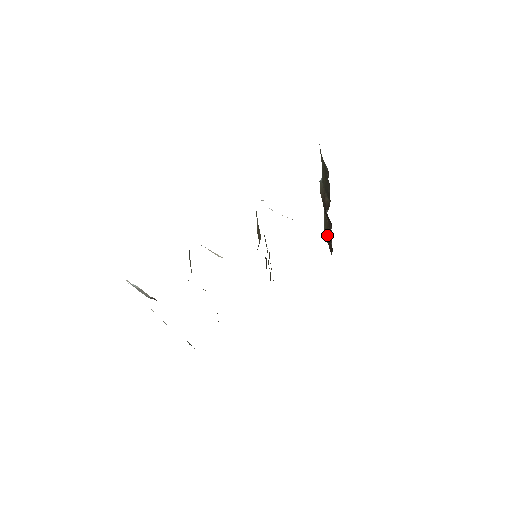
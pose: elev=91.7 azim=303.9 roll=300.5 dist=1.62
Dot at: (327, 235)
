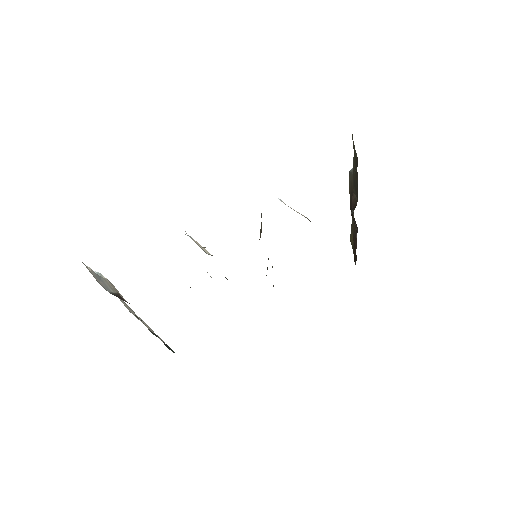
Dot at: occluded
